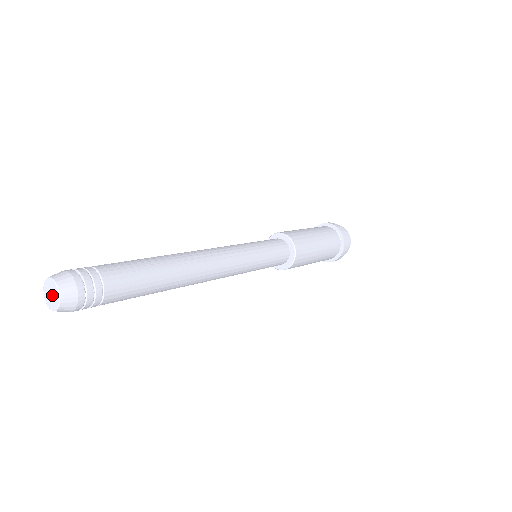
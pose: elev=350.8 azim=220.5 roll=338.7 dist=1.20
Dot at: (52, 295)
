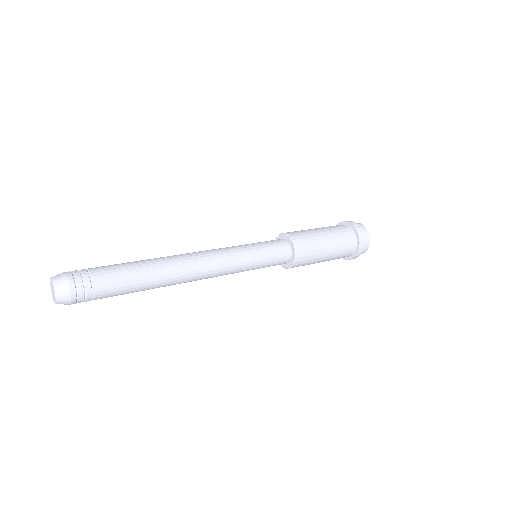
Dot at: (53, 291)
